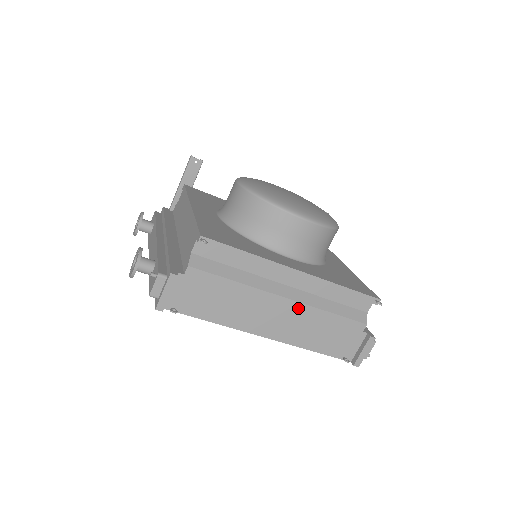
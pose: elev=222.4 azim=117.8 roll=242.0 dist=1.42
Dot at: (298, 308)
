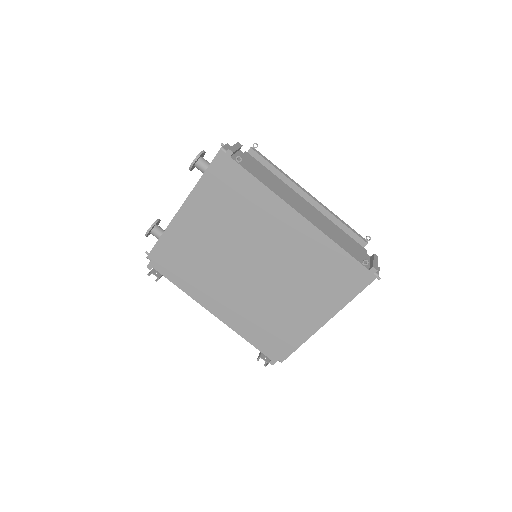
Dot at: (318, 212)
